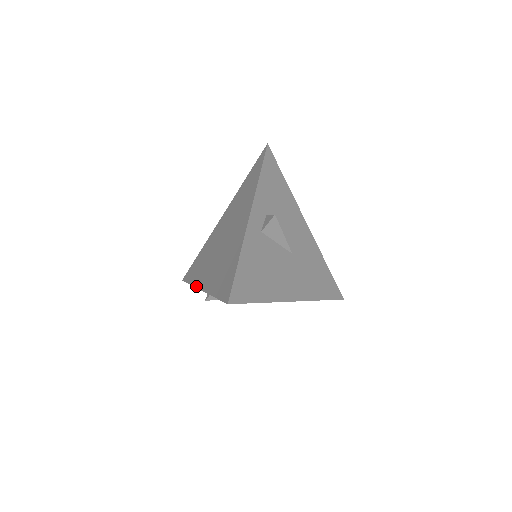
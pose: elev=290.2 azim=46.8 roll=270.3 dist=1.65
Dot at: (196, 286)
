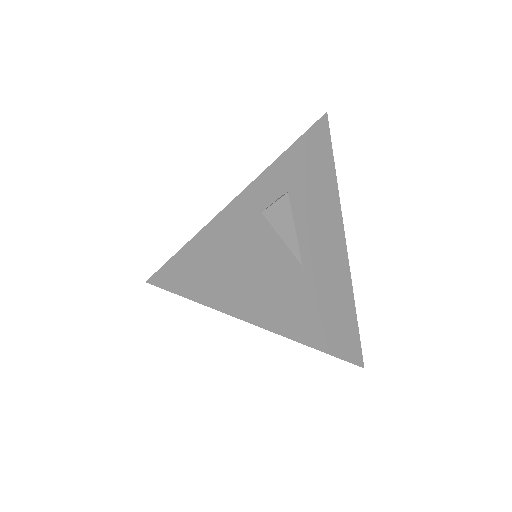
Dot at: occluded
